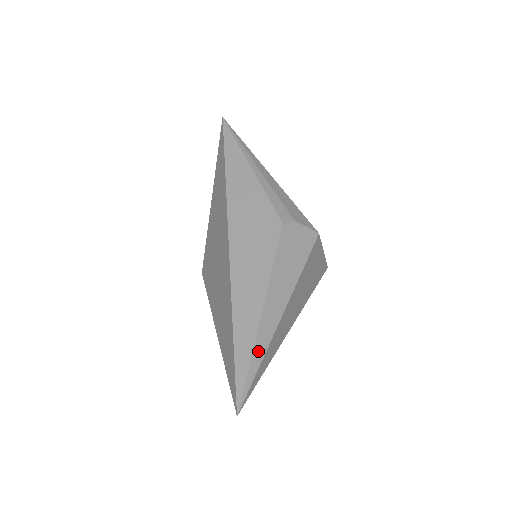
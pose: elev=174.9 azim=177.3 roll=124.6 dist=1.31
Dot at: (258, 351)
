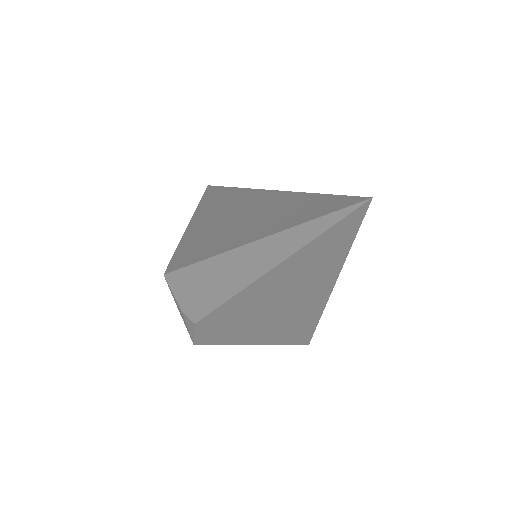
Dot at: occluded
